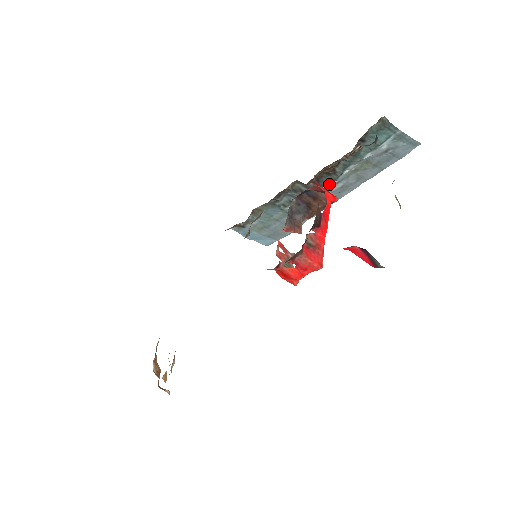
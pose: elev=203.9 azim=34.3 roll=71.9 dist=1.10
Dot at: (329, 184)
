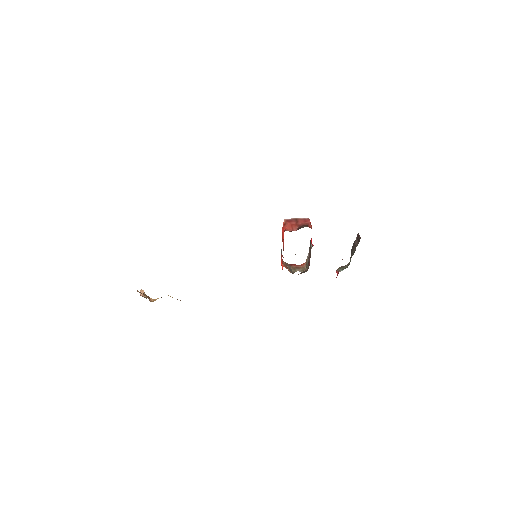
Dot at: occluded
